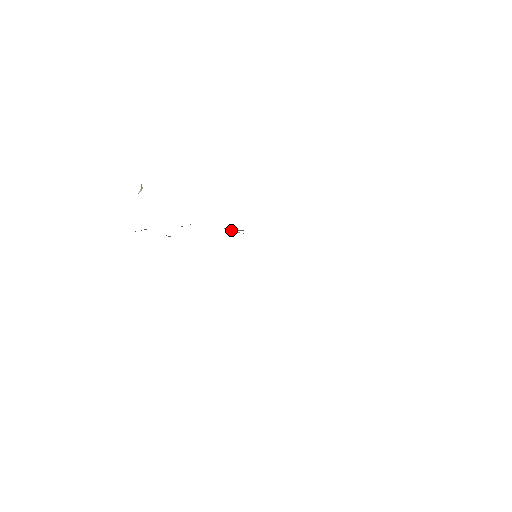
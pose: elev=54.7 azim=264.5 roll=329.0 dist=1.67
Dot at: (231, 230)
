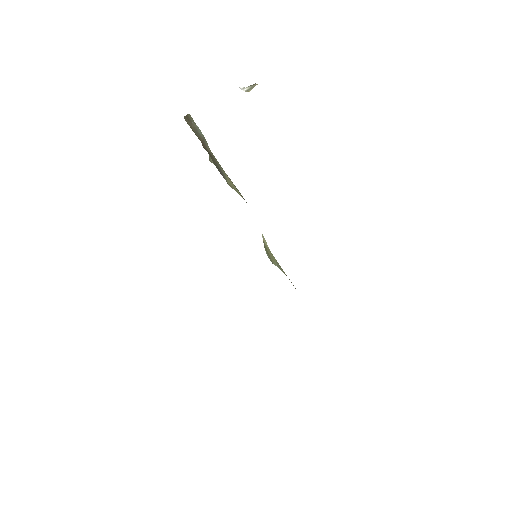
Dot at: occluded
